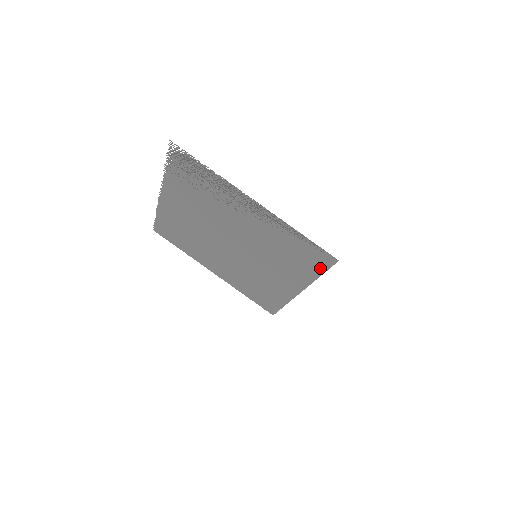
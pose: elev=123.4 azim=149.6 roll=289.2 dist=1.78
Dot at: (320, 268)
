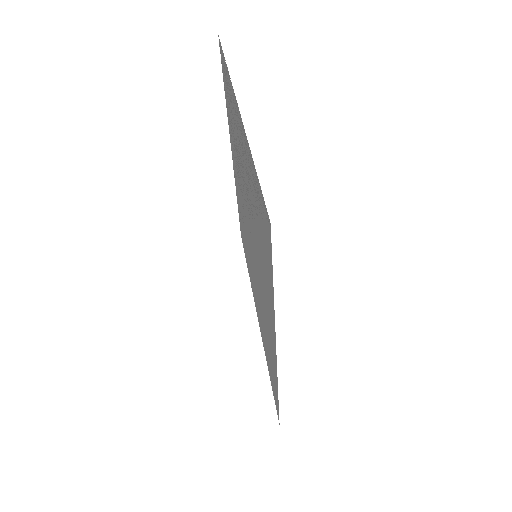
Dot at: occluded
